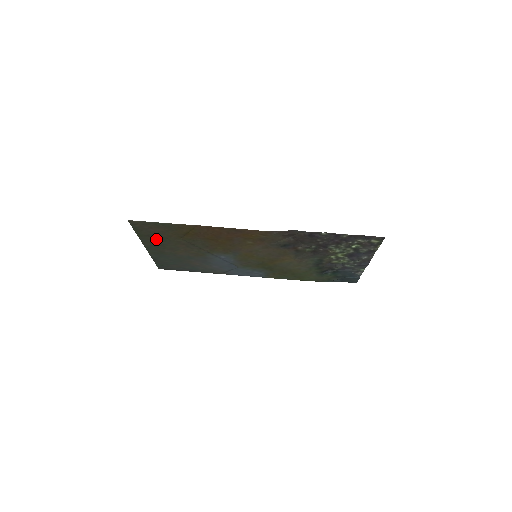
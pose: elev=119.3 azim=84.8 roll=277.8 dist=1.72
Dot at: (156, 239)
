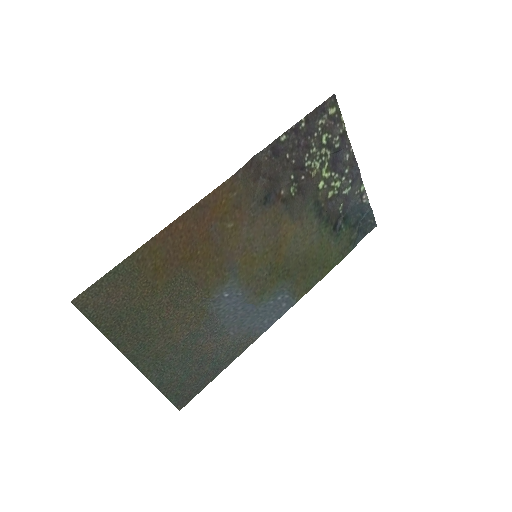
Dot at: (131, 324)
